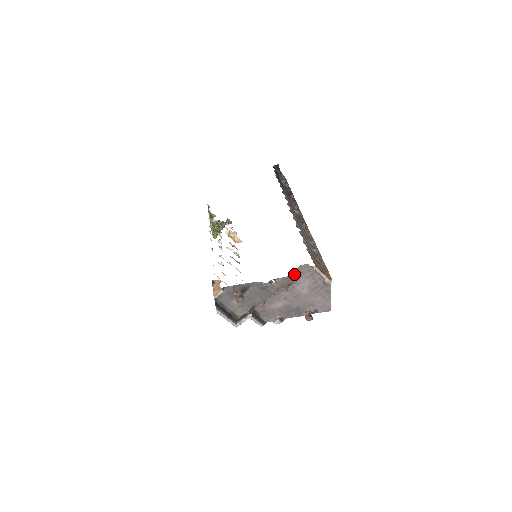
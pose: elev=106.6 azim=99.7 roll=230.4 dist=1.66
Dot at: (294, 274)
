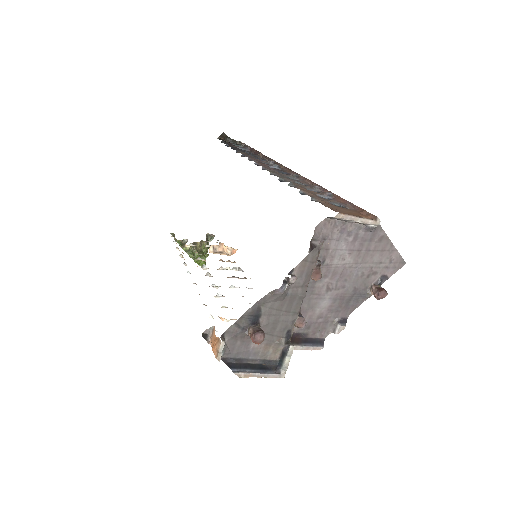
Dot at: (315, 246)
